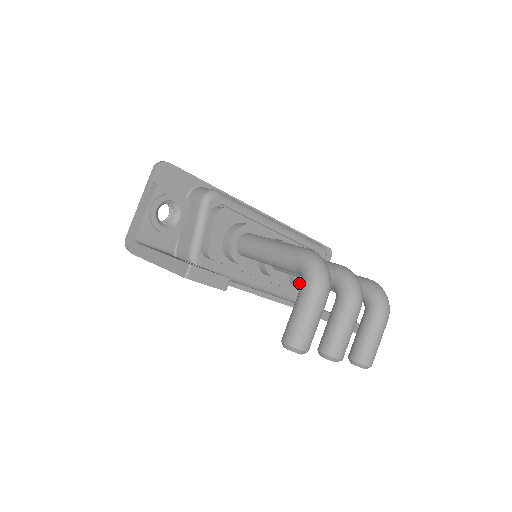
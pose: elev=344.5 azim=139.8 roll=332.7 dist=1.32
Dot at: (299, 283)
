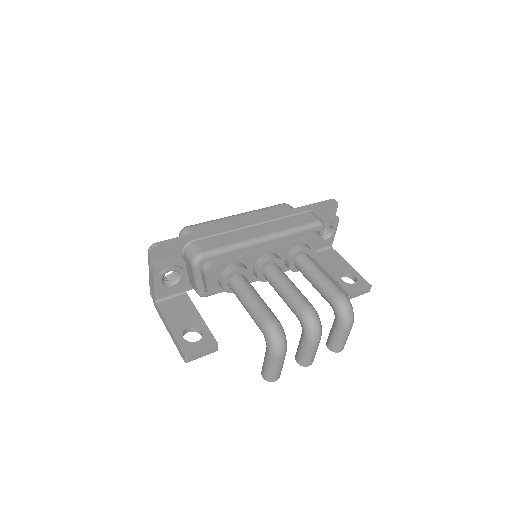
Dot at: (295, 270)
